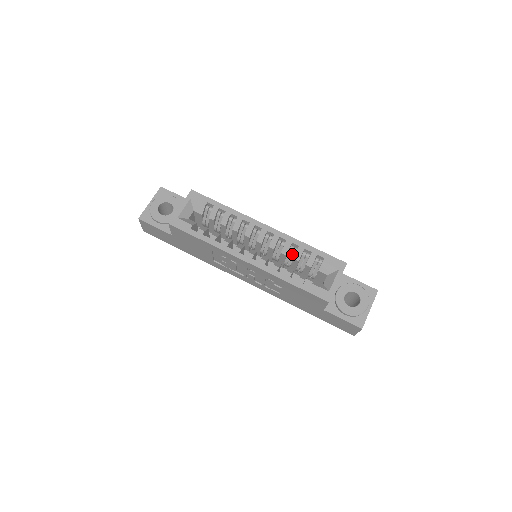
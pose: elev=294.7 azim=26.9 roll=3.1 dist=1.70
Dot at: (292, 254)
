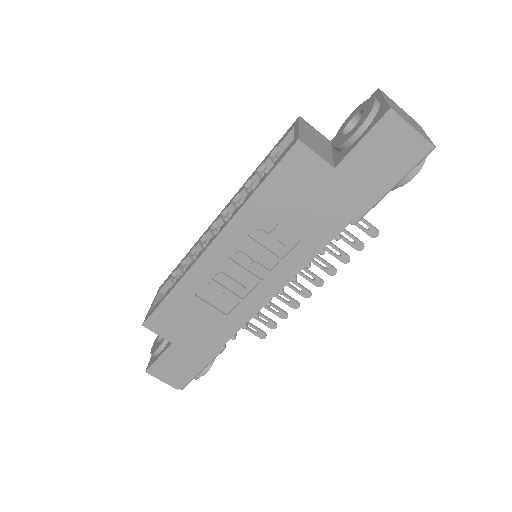
Dot at: occluded
